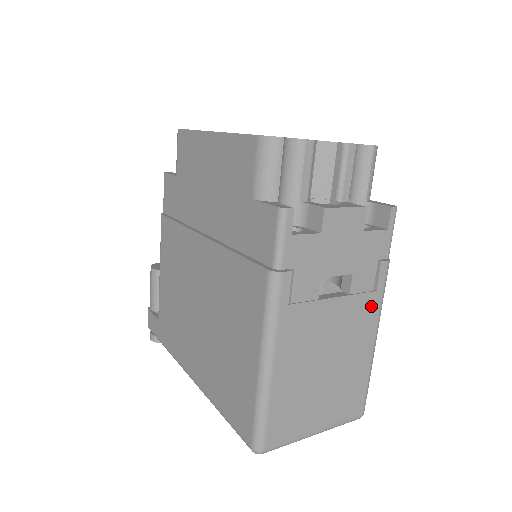
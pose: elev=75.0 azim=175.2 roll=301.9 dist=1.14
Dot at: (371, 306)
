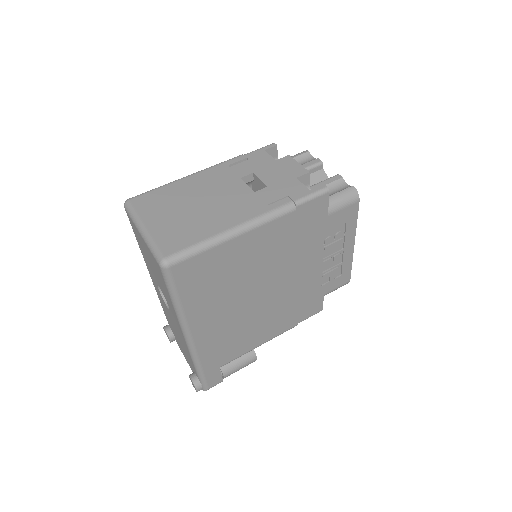
Dot at: (256, 209)
